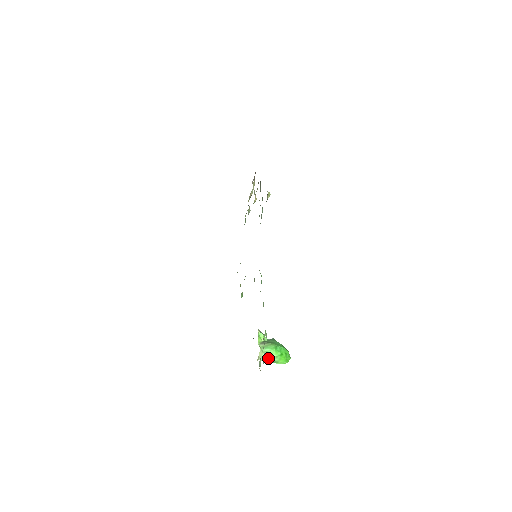
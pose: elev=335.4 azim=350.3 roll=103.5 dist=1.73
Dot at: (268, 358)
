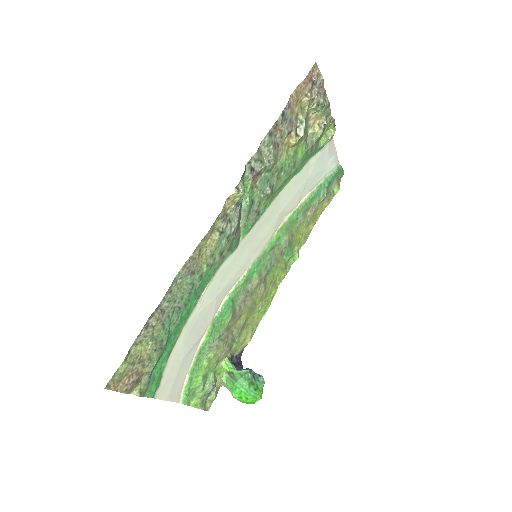
Dot at: (230, 391)
